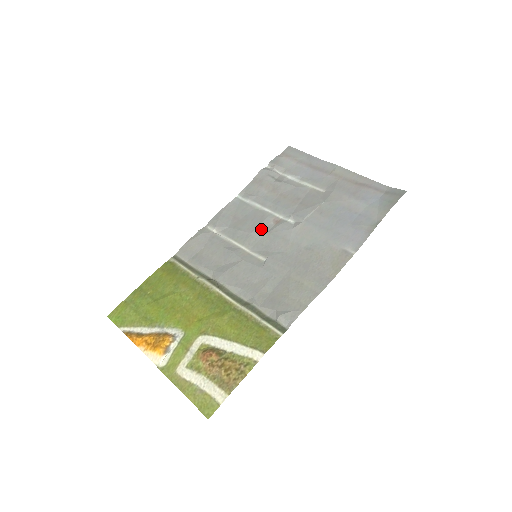
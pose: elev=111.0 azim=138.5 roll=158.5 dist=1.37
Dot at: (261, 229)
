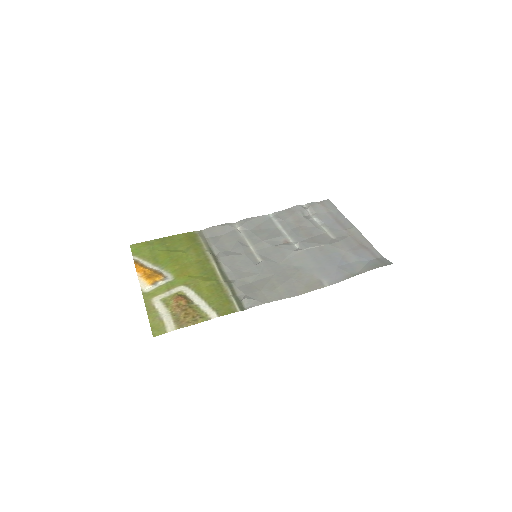
Dot at: (272, 241)
